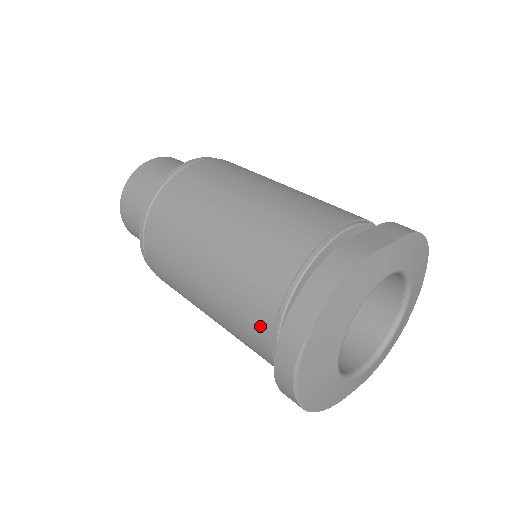
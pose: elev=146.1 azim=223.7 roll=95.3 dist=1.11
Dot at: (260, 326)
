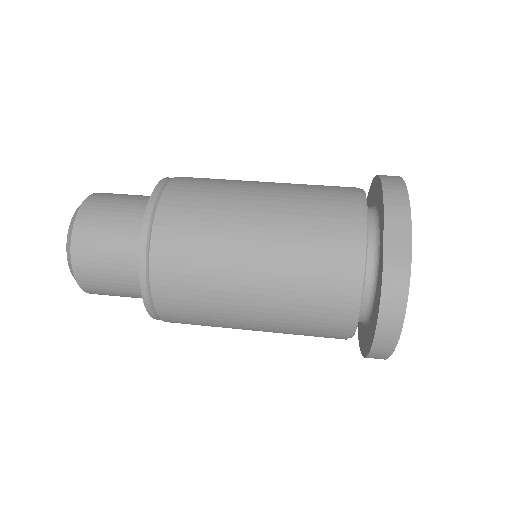
Dot at: (334, 337)
